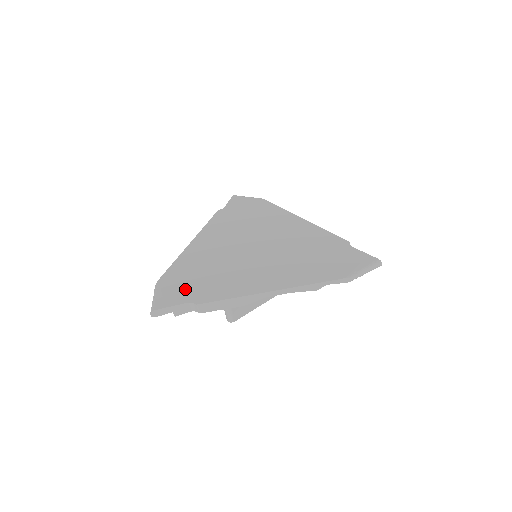
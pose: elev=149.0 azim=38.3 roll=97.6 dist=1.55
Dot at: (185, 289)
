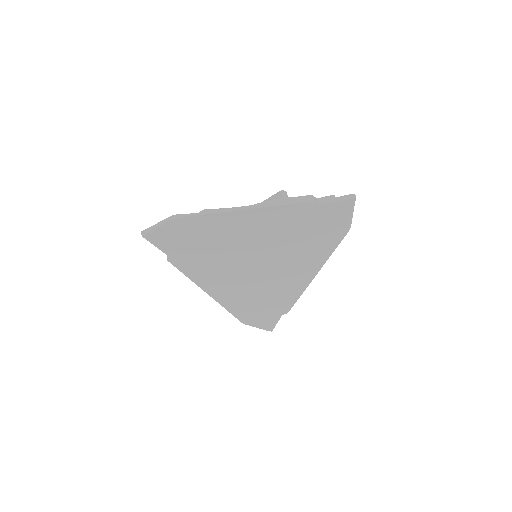
Dot at: (267, 314)
